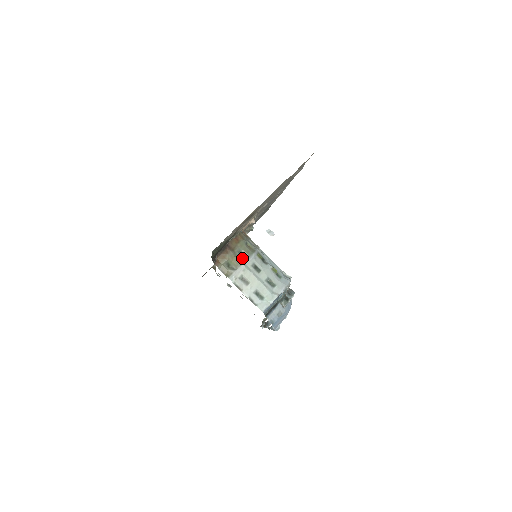
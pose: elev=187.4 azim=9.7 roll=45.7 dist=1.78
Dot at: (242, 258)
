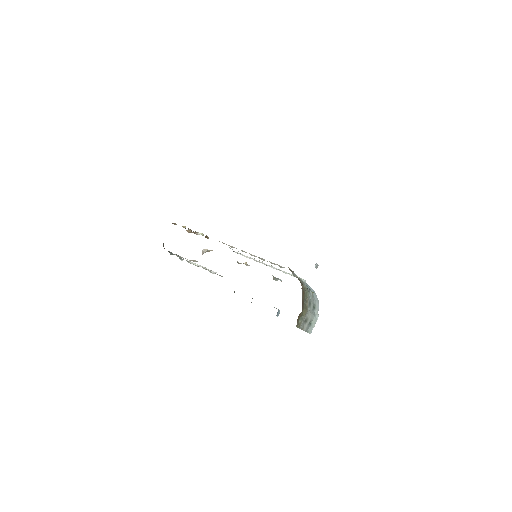
Dot at: (305, 304)
